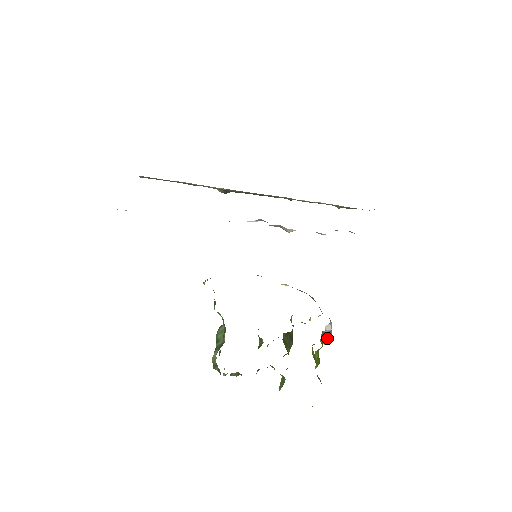
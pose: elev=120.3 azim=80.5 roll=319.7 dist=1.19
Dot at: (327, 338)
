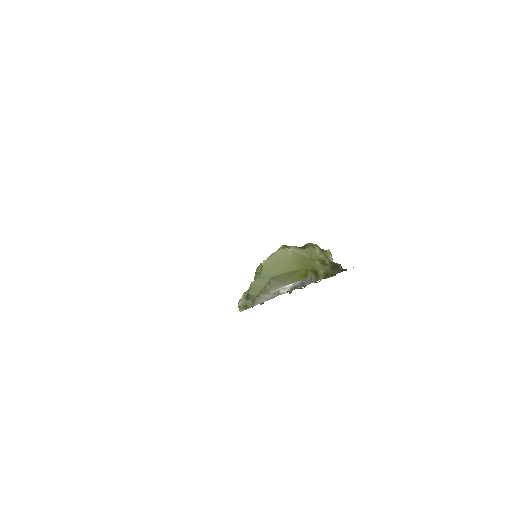
Dot at: occluded
